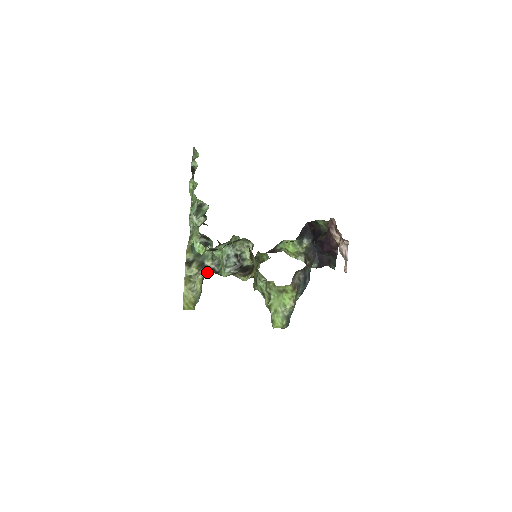
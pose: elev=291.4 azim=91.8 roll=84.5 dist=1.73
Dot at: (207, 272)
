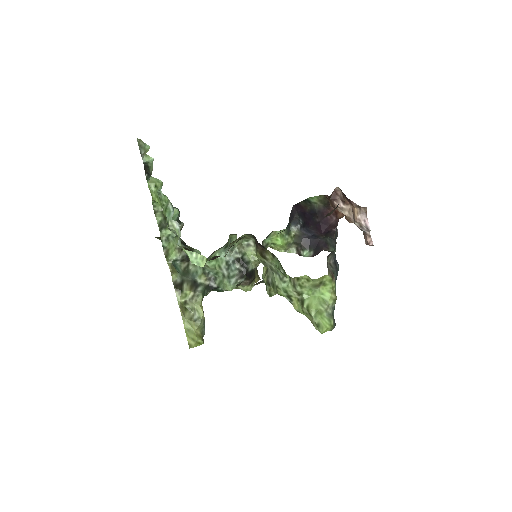
Dot at: (204, 292)
